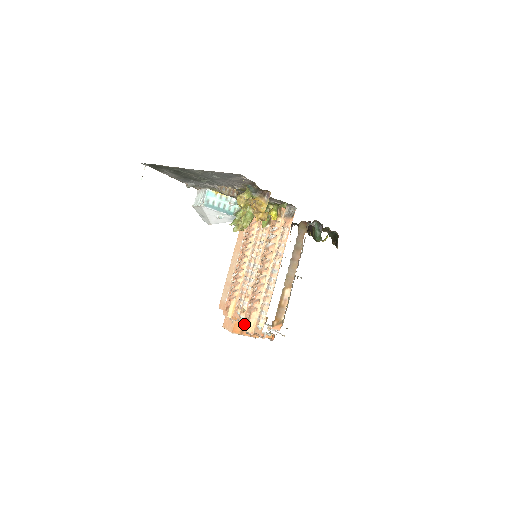
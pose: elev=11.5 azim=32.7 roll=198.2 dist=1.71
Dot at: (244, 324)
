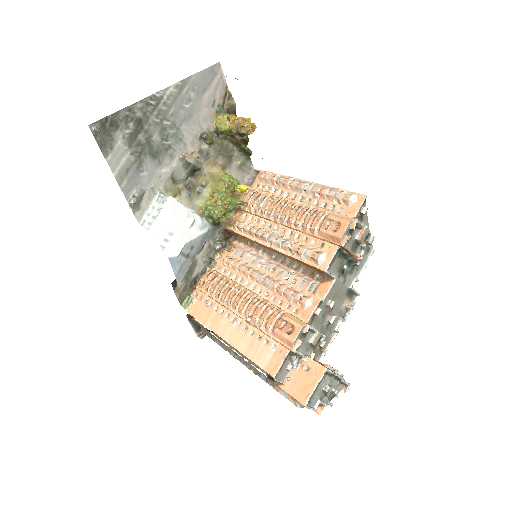
Dot at: (337, 231)
